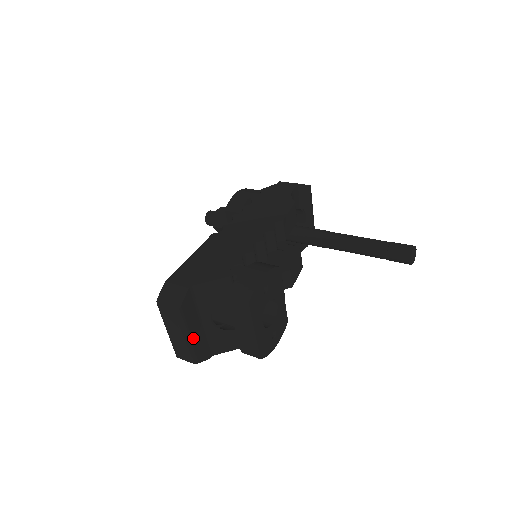
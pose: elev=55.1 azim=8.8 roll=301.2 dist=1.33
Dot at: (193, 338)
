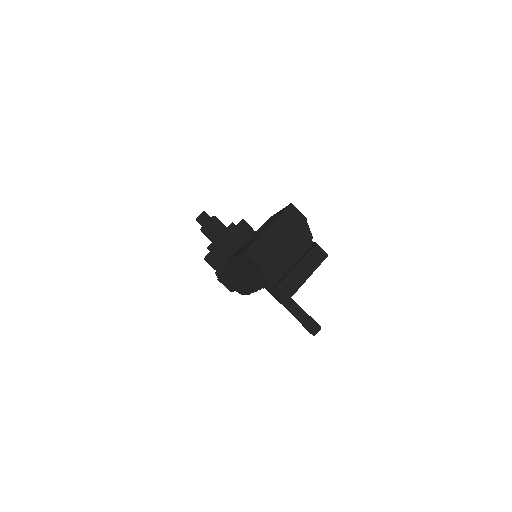
Dot at: (284, 243)
